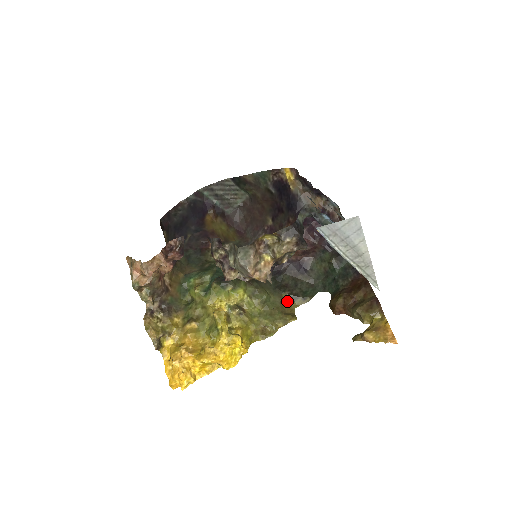
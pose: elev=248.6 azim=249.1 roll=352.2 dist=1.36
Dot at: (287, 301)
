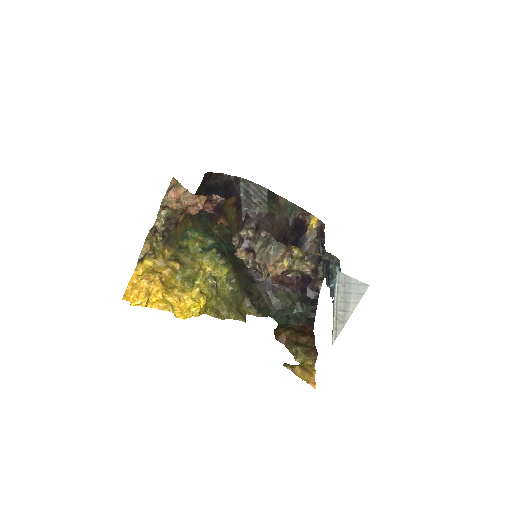
Dot at: (245, 305)
